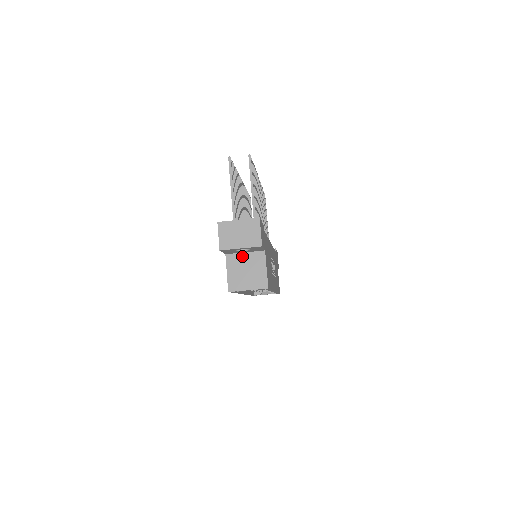
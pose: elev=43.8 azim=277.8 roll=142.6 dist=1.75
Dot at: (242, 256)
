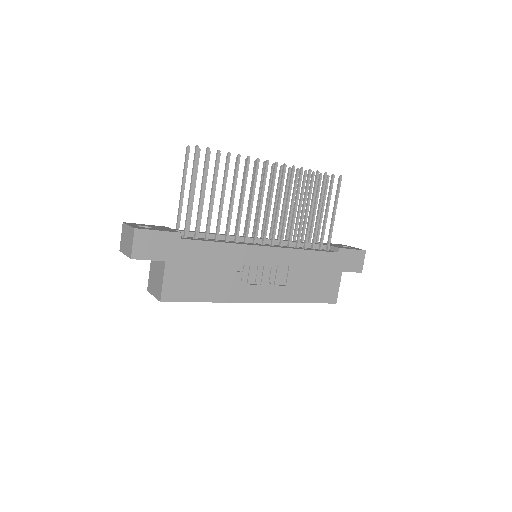
Dot at: occluded
